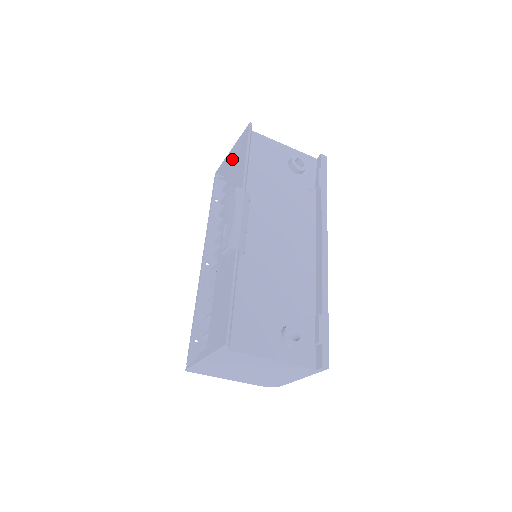
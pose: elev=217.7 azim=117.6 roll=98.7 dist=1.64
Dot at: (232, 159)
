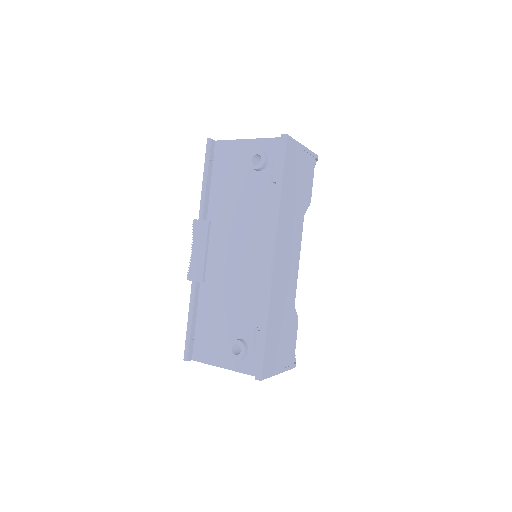
Dot at: occluded
